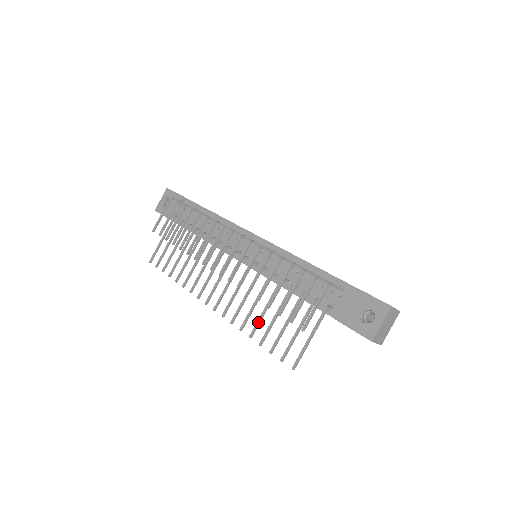
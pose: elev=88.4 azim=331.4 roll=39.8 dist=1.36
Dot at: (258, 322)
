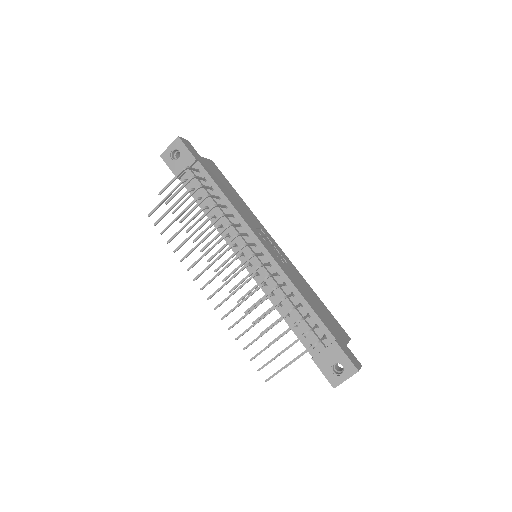
Dot at: (246, 331)
